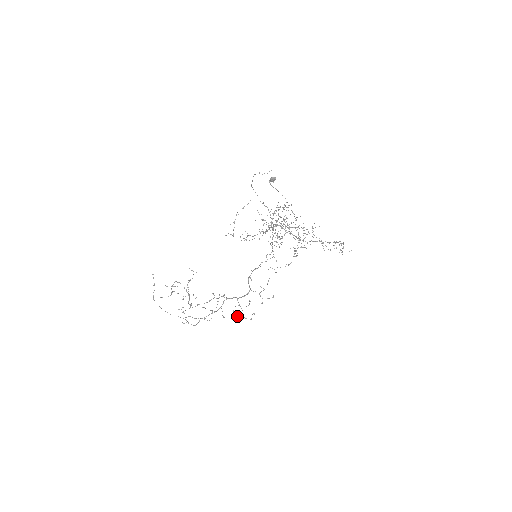
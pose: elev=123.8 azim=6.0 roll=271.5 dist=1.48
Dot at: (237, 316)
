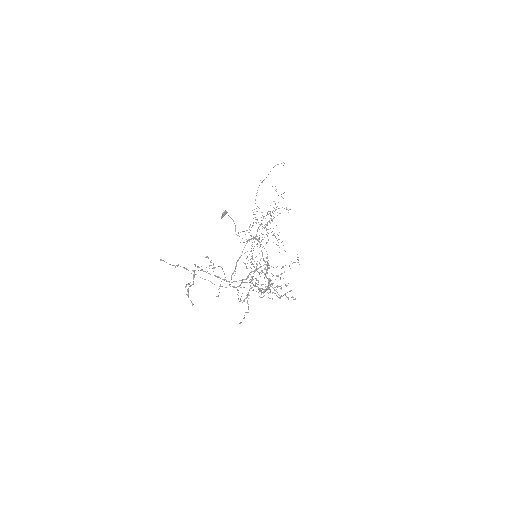
Dot at: (290, 290)
